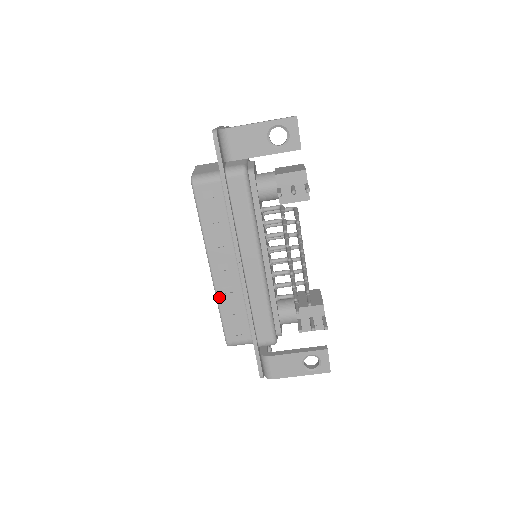
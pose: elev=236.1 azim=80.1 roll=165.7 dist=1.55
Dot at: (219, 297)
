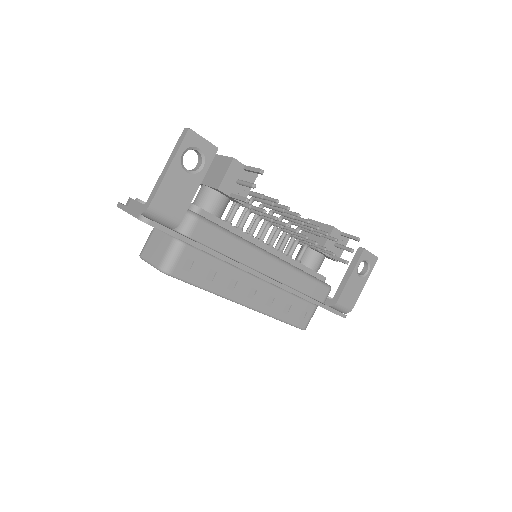
Dot at: (270, 313)
